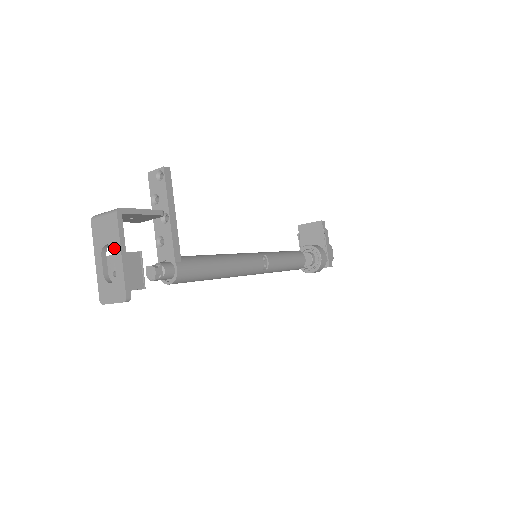
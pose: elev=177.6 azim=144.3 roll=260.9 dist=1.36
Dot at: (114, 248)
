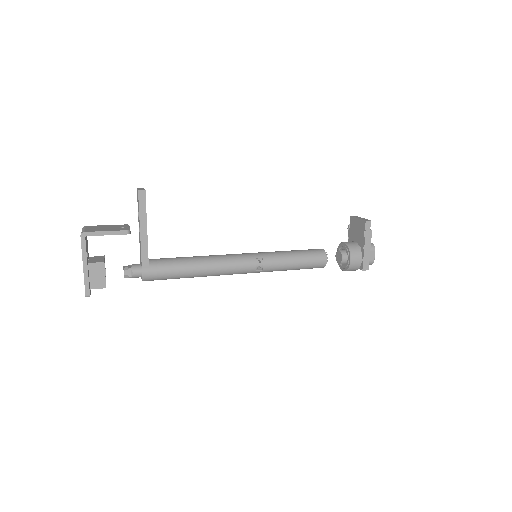
Dot at: (83, 259)
